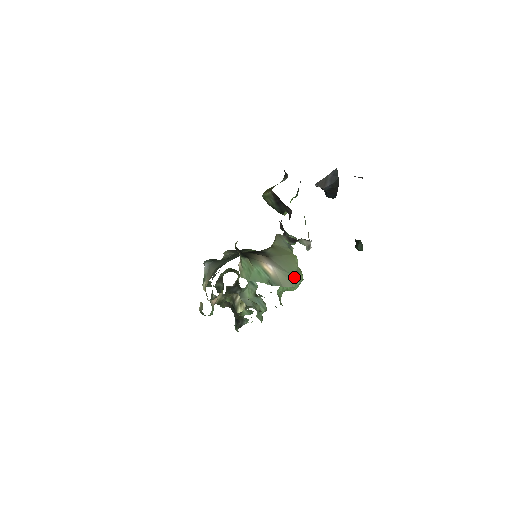
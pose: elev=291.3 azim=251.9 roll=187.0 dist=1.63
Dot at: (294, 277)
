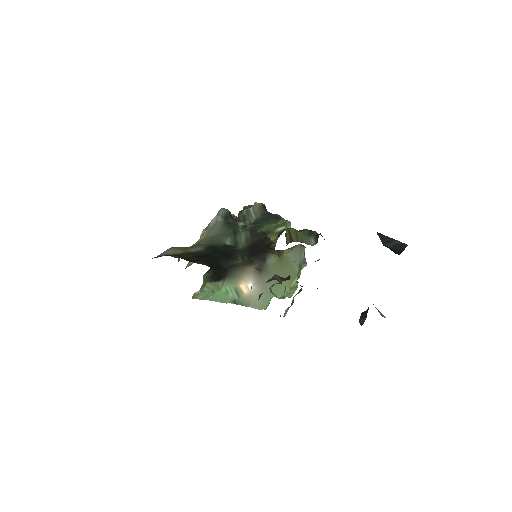
Dot at: occluded
